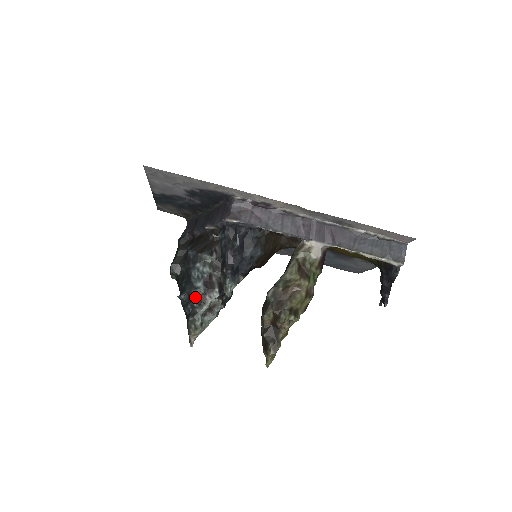
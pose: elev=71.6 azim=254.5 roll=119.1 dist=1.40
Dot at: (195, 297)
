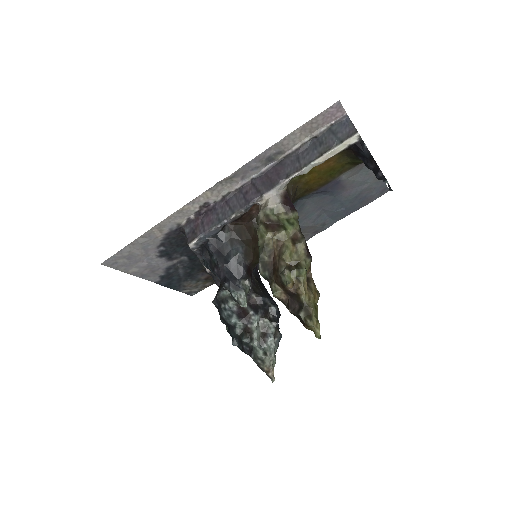
Dot at: (240, 334)
